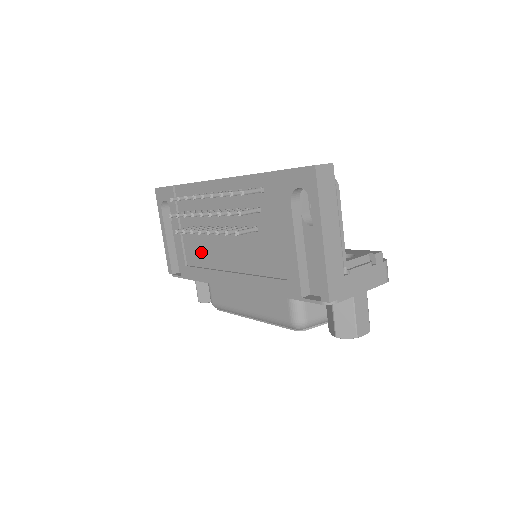
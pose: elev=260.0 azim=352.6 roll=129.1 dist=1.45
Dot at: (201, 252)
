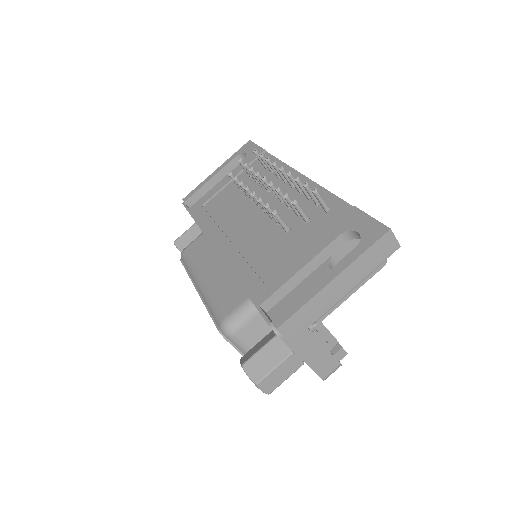
Dot at: (225, 208)
